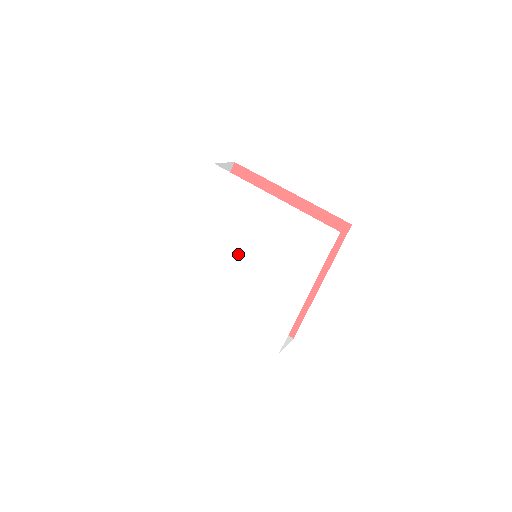
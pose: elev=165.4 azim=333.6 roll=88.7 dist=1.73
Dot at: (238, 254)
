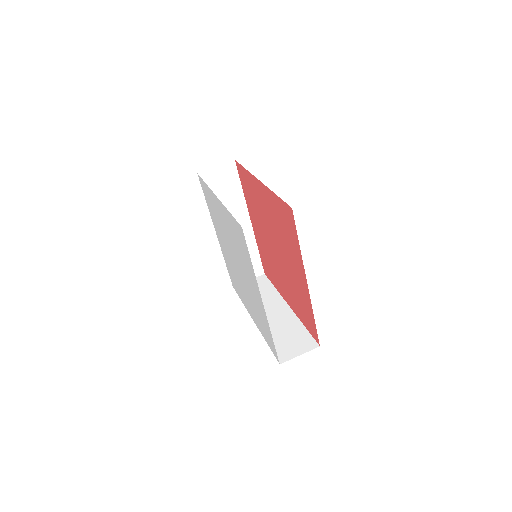
Dot at: (232, 257)
